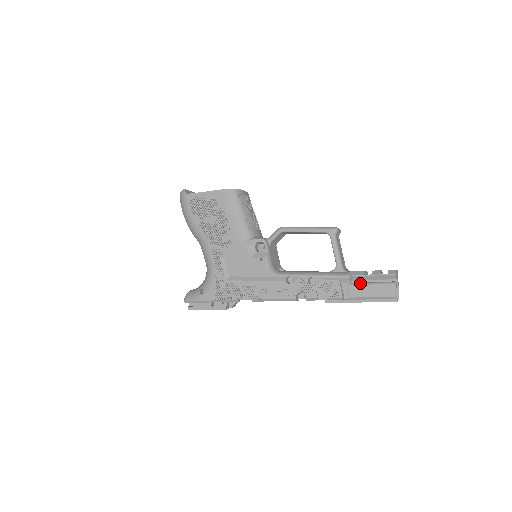
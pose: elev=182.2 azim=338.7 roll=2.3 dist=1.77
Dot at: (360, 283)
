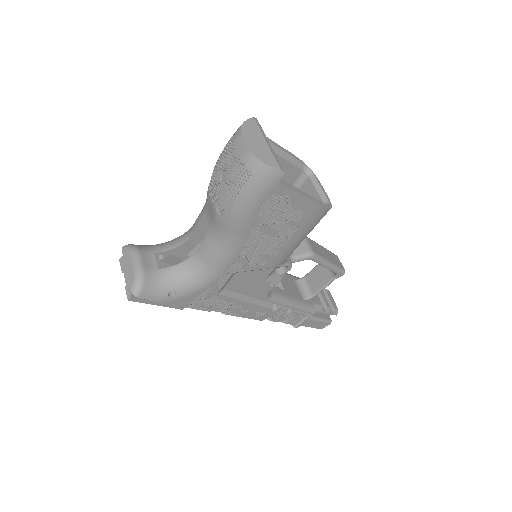
Dot at: (315, 318)
